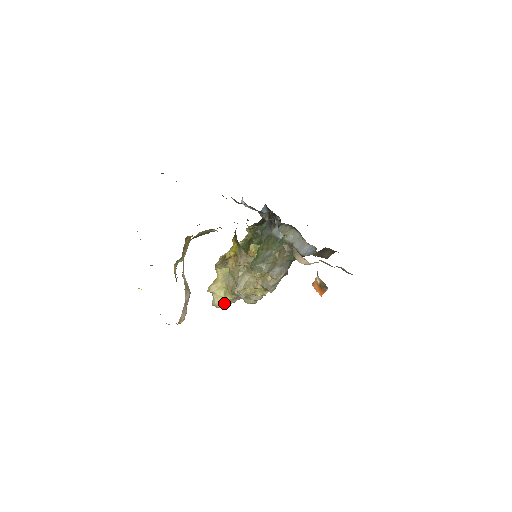
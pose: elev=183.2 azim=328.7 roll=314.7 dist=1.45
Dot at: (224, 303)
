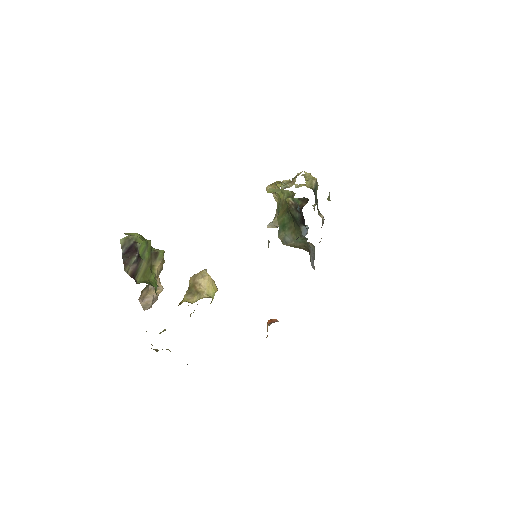
Dot at: occluded
